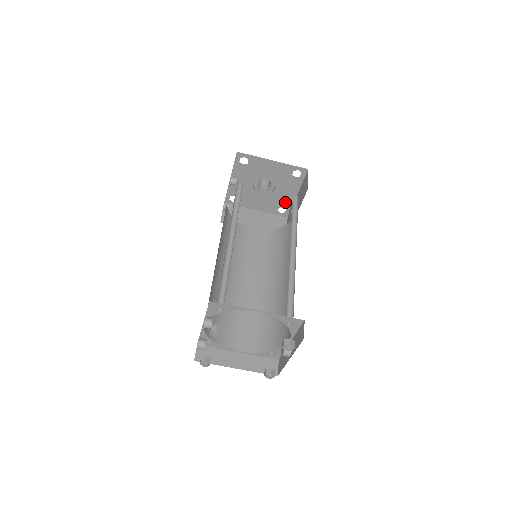
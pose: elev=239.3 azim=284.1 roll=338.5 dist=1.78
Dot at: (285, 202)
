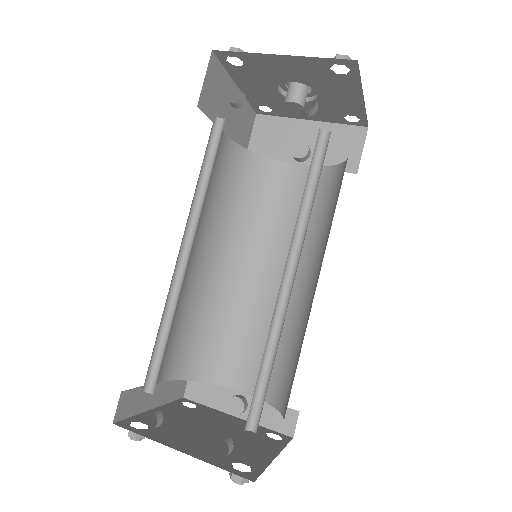
Dot at: (284, 110)
